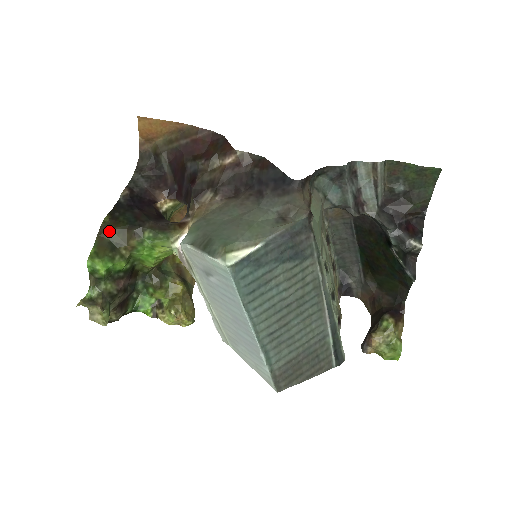
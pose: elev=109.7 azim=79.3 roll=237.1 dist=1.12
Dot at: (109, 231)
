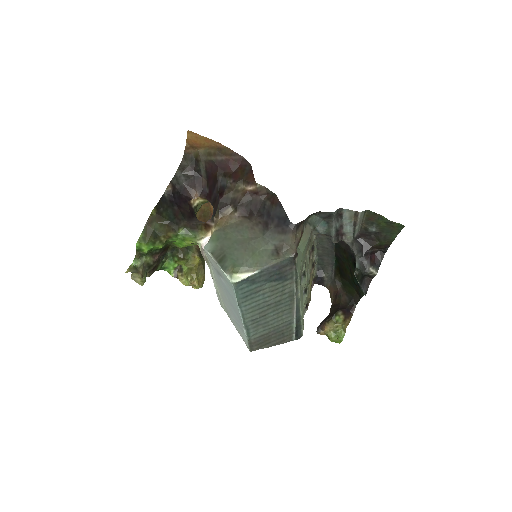
Dot at: (155, 223)
